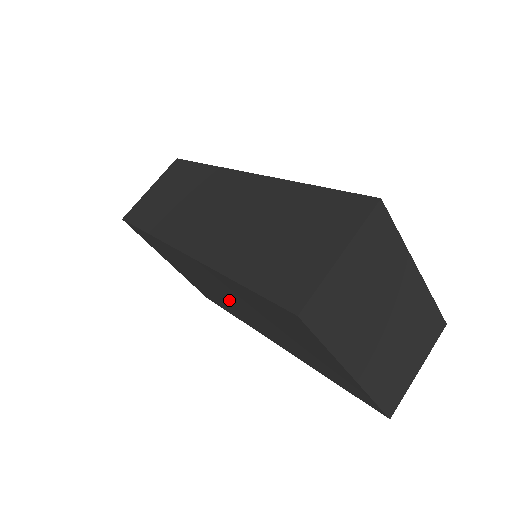
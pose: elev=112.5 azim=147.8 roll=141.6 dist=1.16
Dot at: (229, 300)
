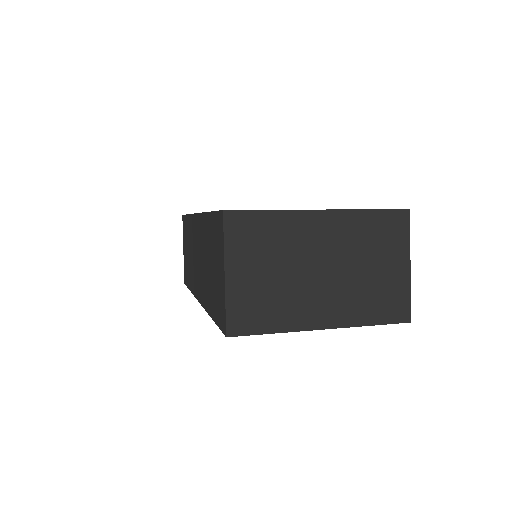
Dot at: occluded
